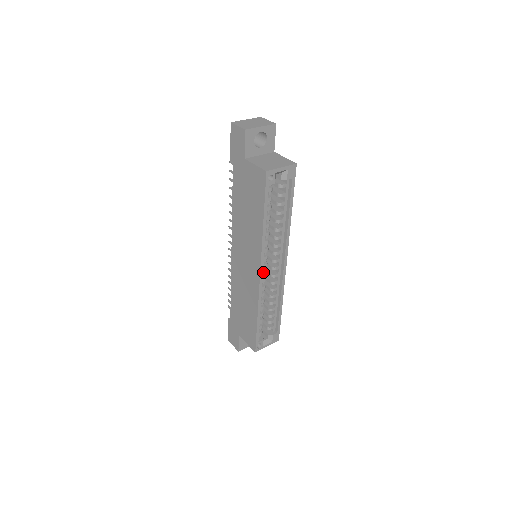
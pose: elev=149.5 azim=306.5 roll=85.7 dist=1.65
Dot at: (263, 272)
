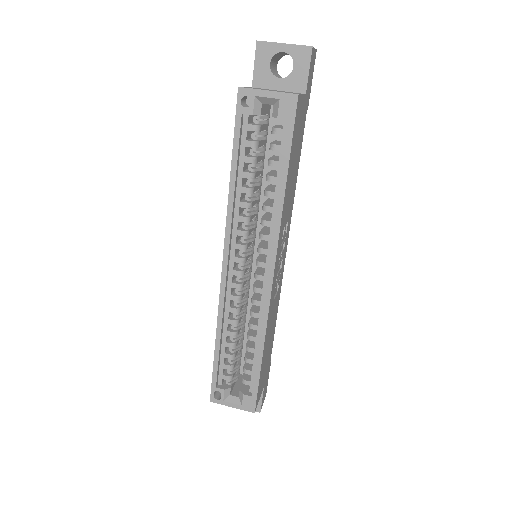
Dot at: (234, 269)
